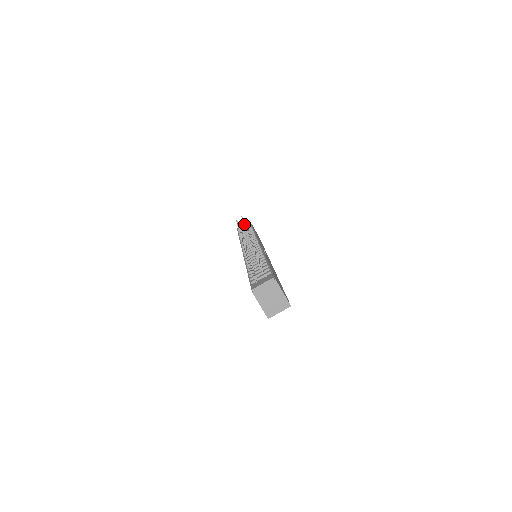
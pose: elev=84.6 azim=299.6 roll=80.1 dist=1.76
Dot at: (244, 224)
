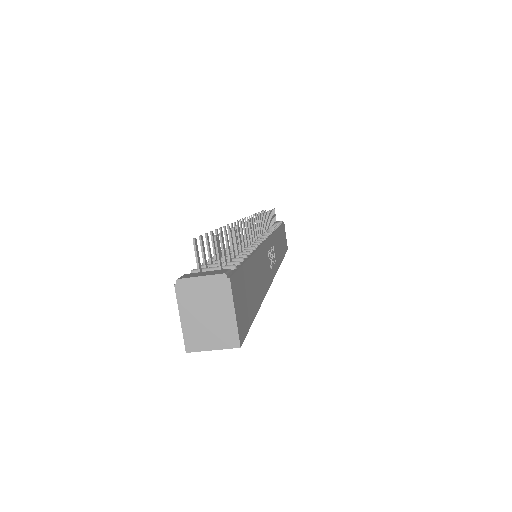
Dot at: (267, 212)
